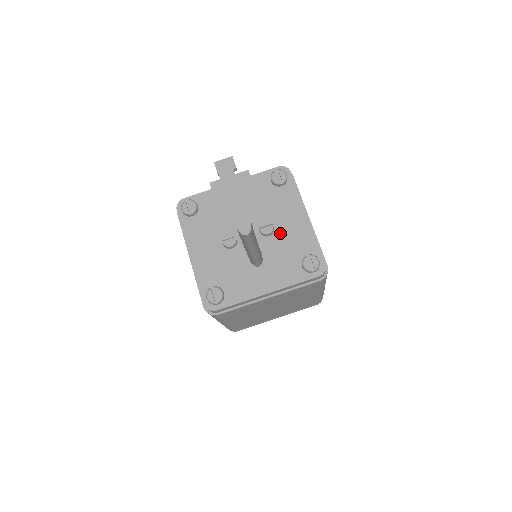
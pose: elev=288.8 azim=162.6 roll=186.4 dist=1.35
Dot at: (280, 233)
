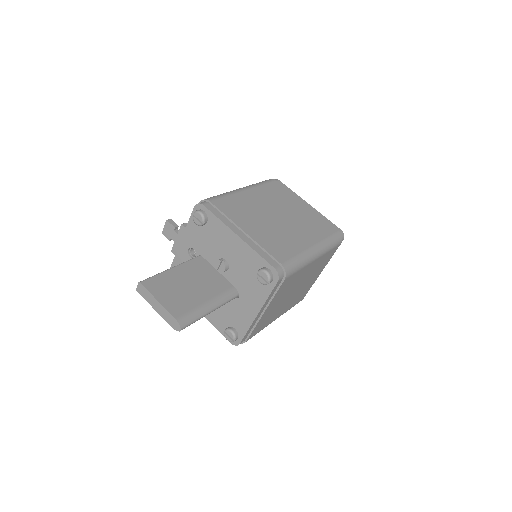
Dot at: (232, 262)
